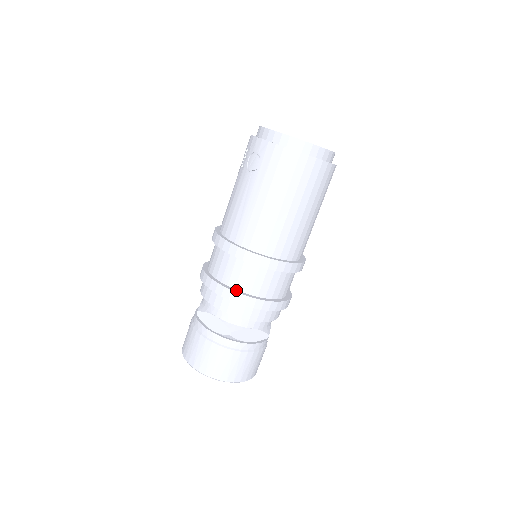
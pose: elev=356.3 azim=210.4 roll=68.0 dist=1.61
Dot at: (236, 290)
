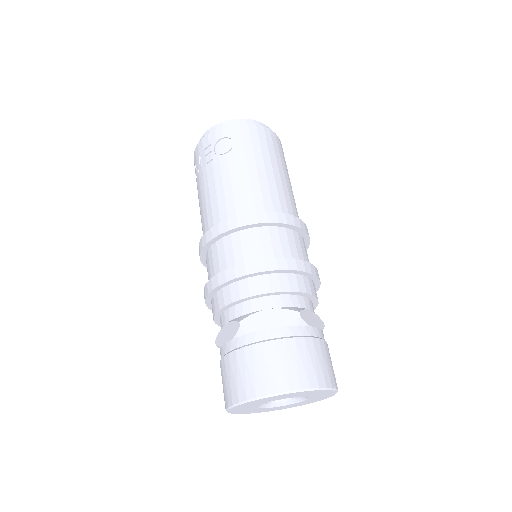
Dot at: (278, 260)
